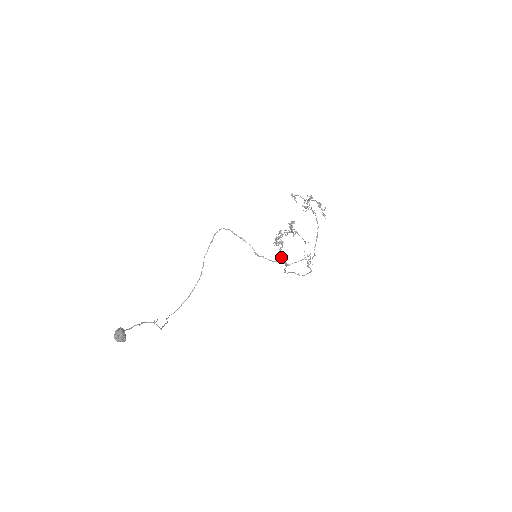
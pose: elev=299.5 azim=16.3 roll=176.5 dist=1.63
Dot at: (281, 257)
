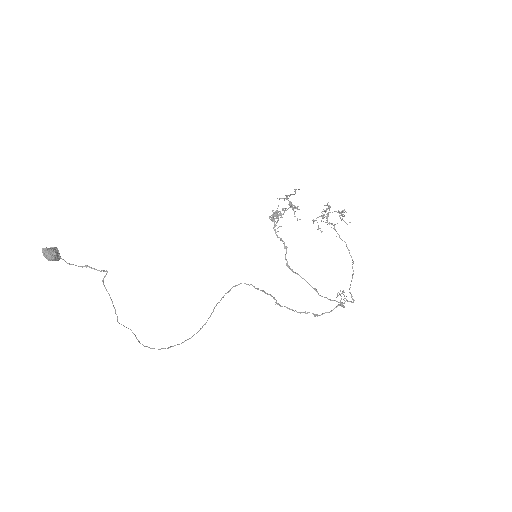
Dot at: (277, 235)
